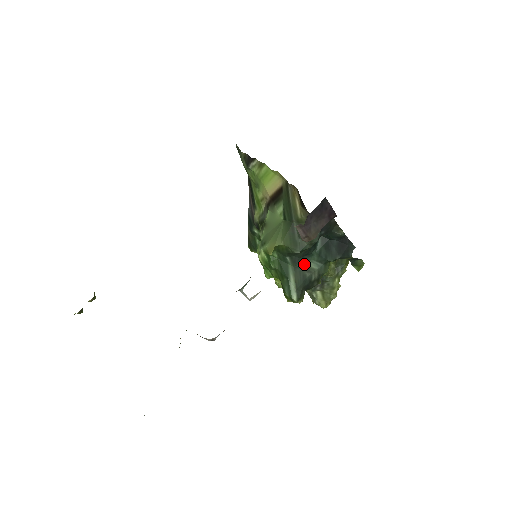
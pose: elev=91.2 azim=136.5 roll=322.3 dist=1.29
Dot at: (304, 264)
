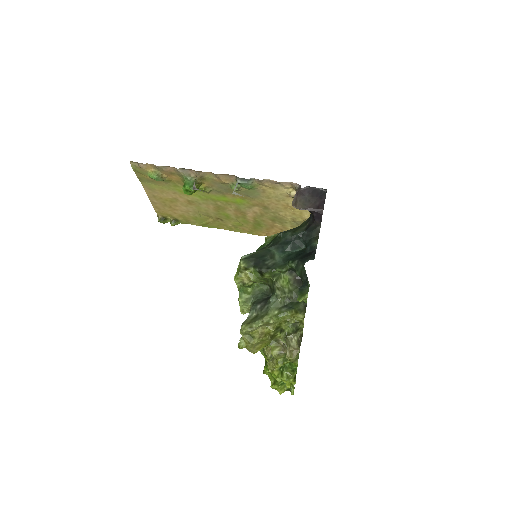
Dot at: (274, 253)
